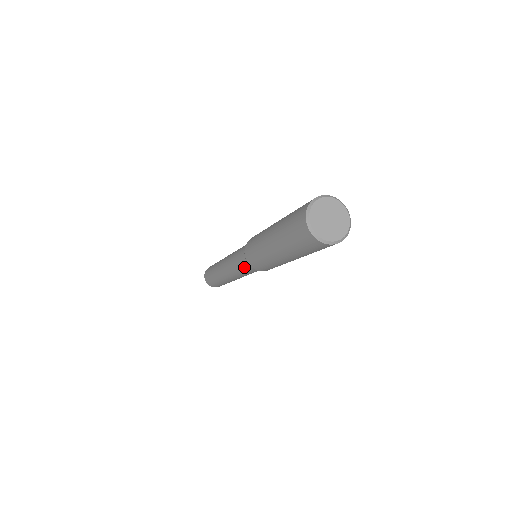
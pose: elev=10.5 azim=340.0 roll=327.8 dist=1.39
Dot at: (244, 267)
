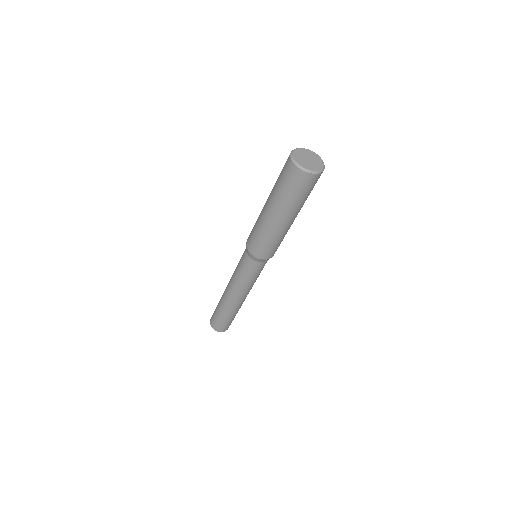
Dot at: (242, 257)
